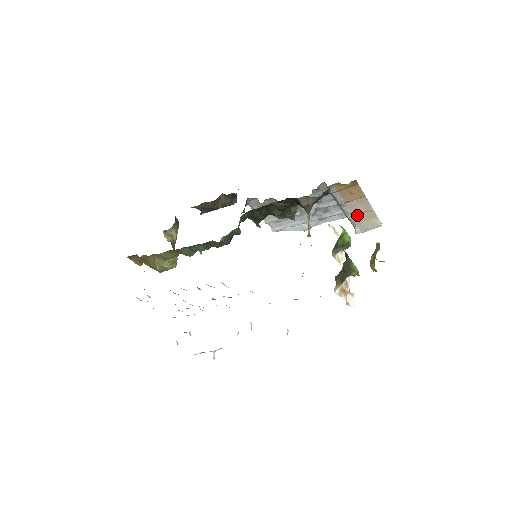
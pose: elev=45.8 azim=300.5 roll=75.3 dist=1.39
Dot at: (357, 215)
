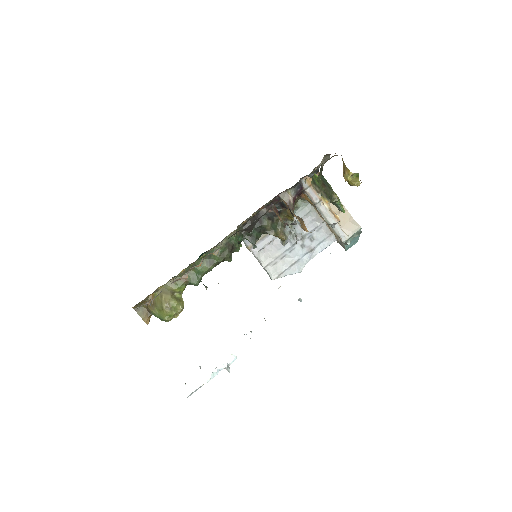
Dot at: occluded
